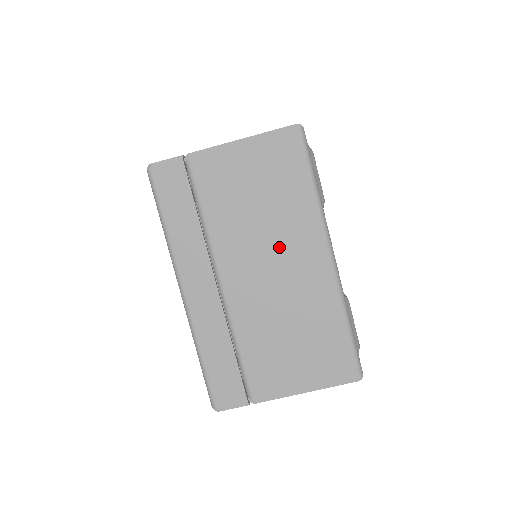
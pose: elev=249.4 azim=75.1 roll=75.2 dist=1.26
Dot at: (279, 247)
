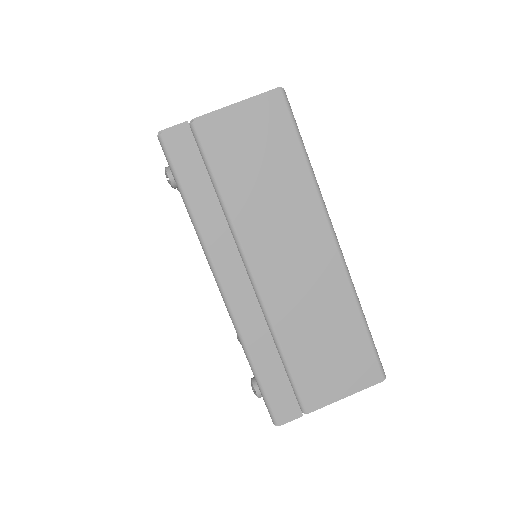
Dot at: occluded
